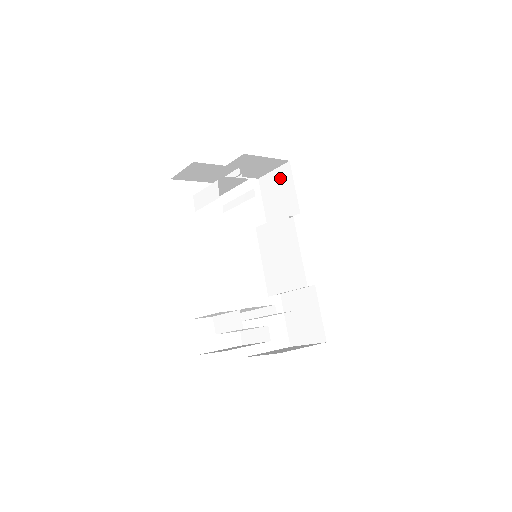
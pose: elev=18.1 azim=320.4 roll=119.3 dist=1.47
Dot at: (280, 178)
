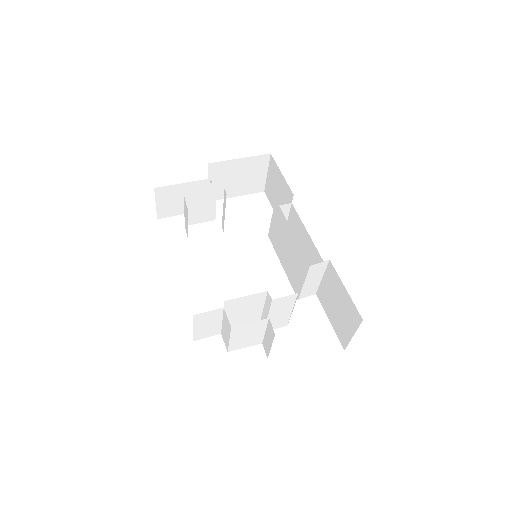
Dot at: (272, 176)
